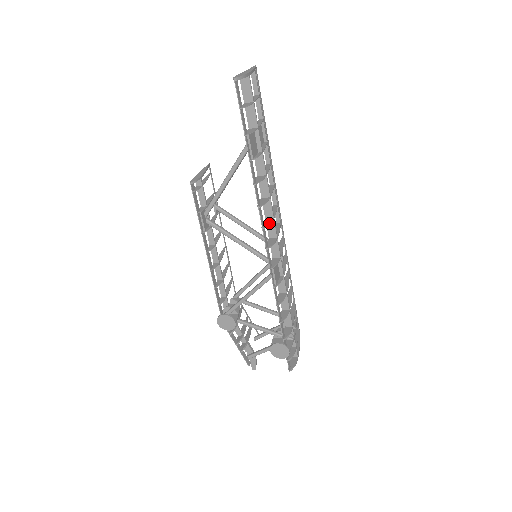
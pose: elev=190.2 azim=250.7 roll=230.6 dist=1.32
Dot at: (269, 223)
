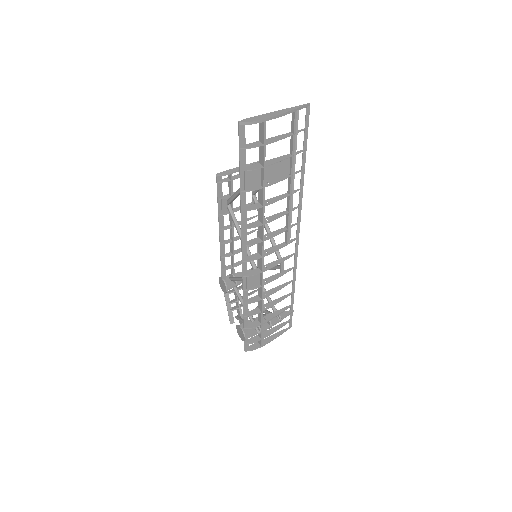
Dot at: (252, 243)
